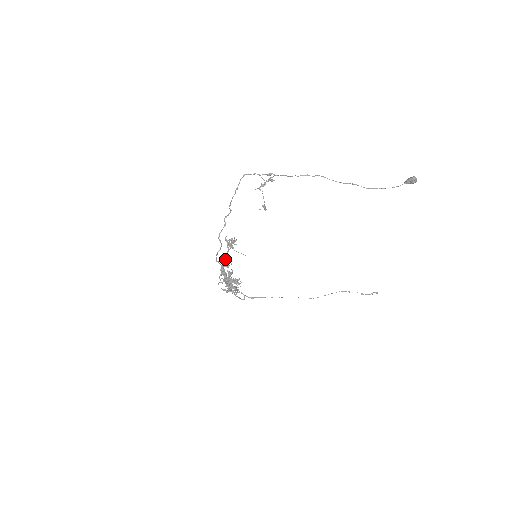
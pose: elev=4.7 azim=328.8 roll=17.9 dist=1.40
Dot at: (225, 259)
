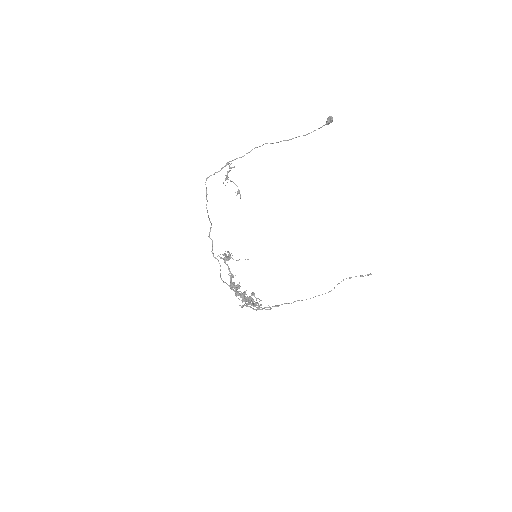
Dot at: (230, 277)
